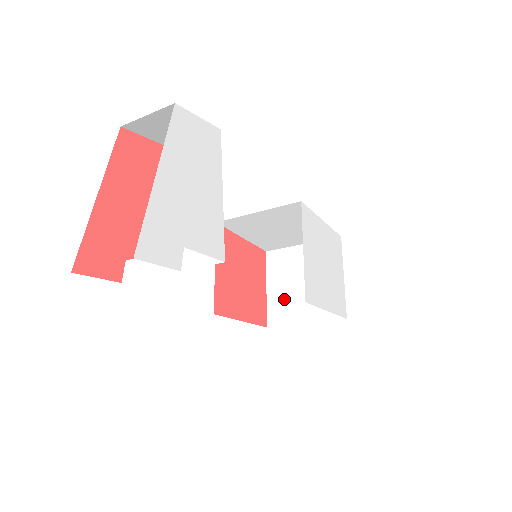
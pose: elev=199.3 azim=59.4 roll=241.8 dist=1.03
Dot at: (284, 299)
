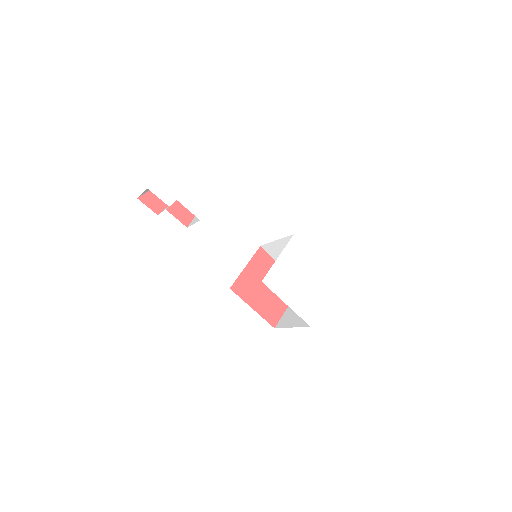
Dot at: (291, 313)
